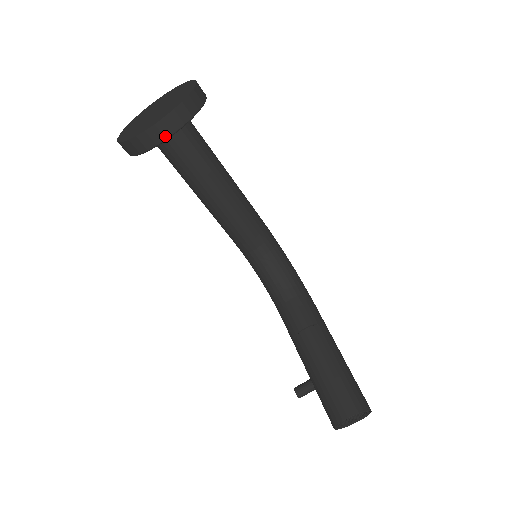
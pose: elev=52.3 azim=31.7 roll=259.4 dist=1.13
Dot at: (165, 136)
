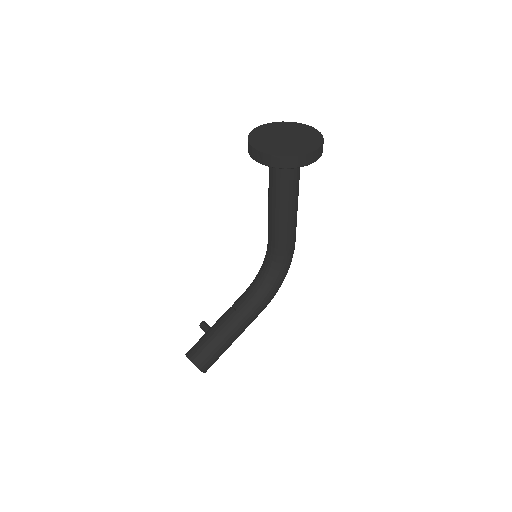
Dot at: (258, 160)
